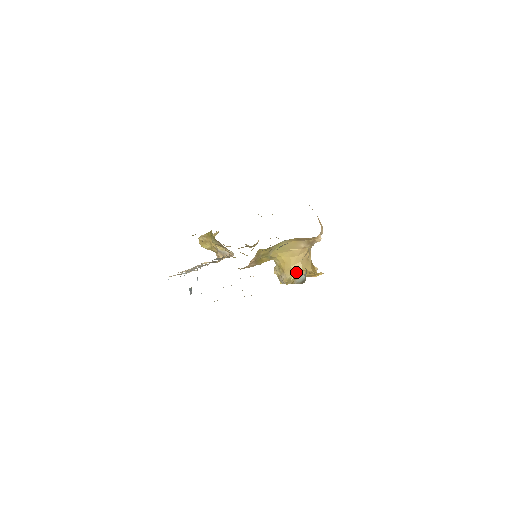
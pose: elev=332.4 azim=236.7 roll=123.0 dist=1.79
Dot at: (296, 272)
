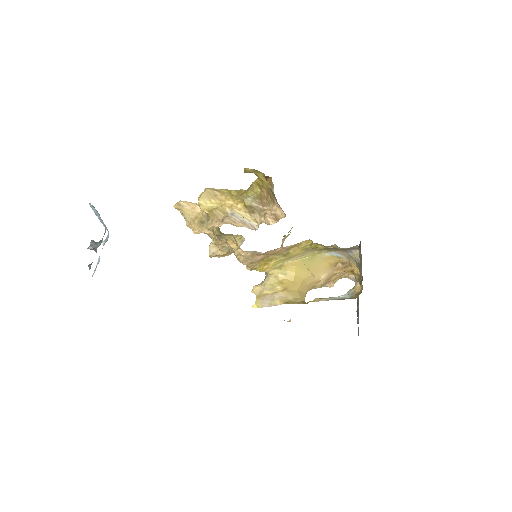
Dot at: (300, 298)
